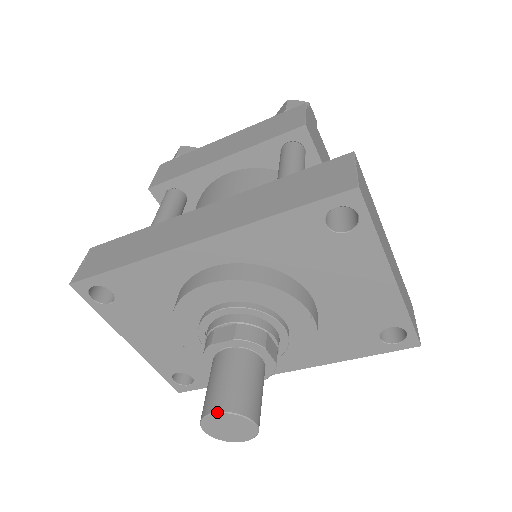
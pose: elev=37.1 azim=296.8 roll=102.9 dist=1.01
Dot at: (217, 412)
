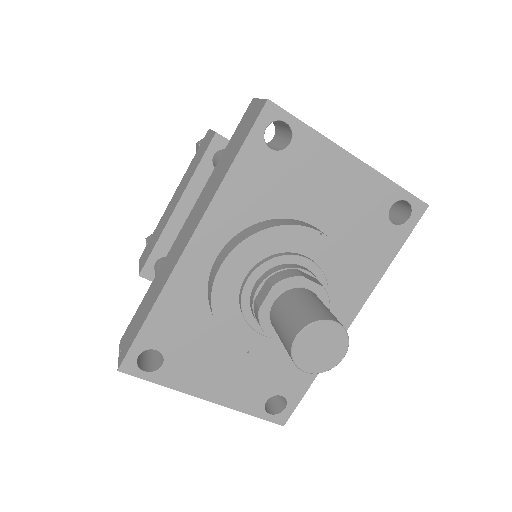
Dot at: (297, 334)
